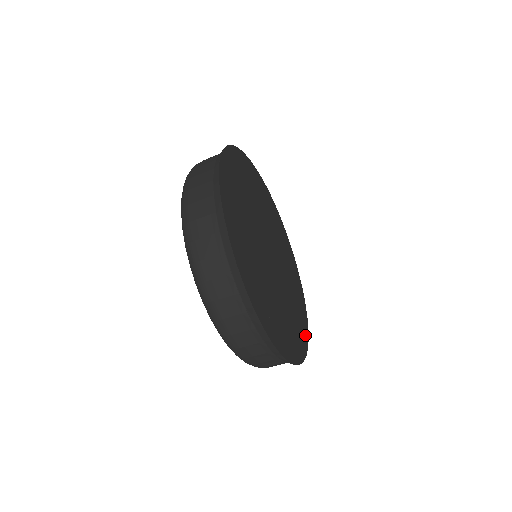
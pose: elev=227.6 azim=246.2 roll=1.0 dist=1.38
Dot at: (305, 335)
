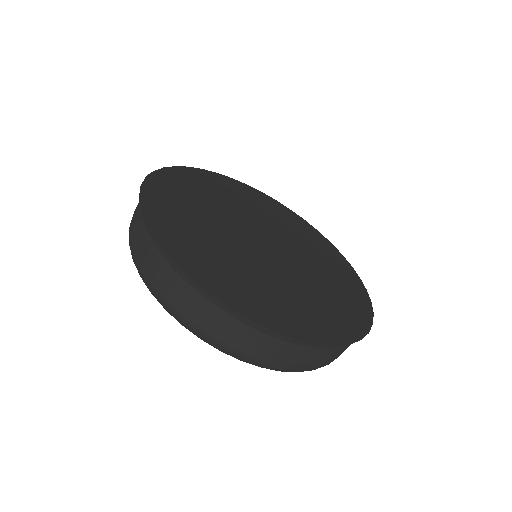
Dot at: (361, 320)
